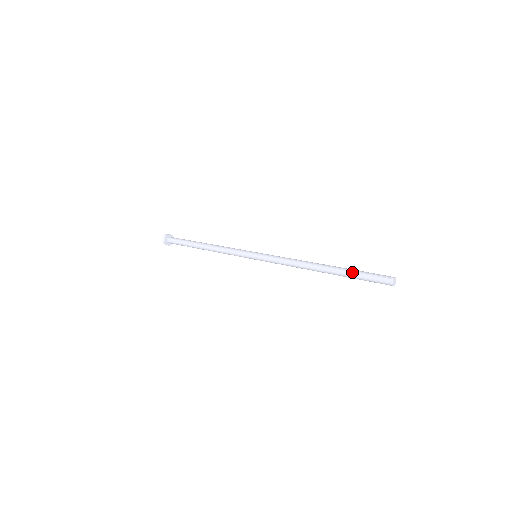
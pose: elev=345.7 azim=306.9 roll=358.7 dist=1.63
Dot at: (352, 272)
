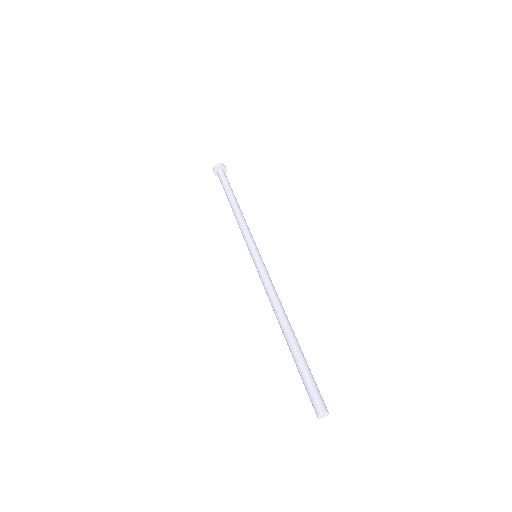
Dot at: (303, 361)
